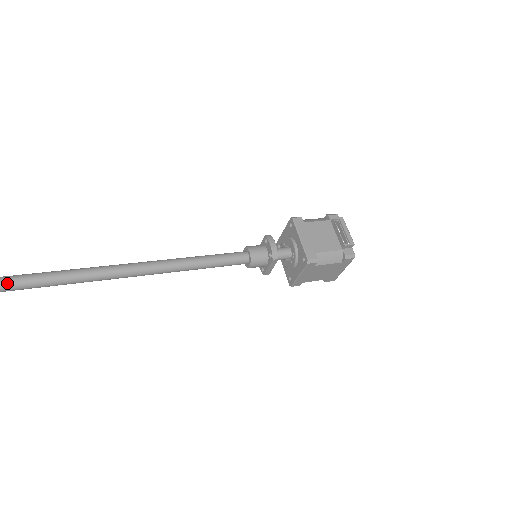
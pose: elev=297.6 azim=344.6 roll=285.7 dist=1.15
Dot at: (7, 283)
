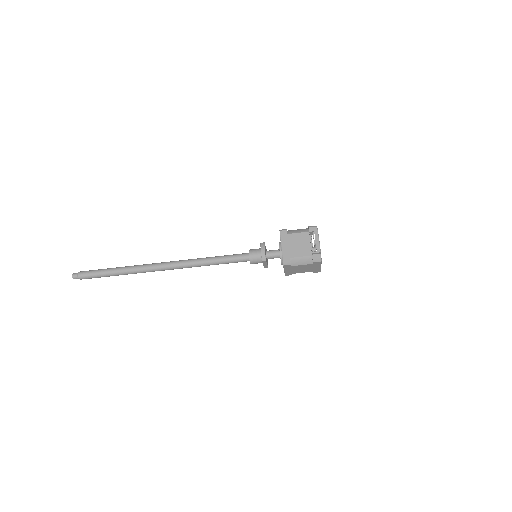
Dot at: (112, 272)
